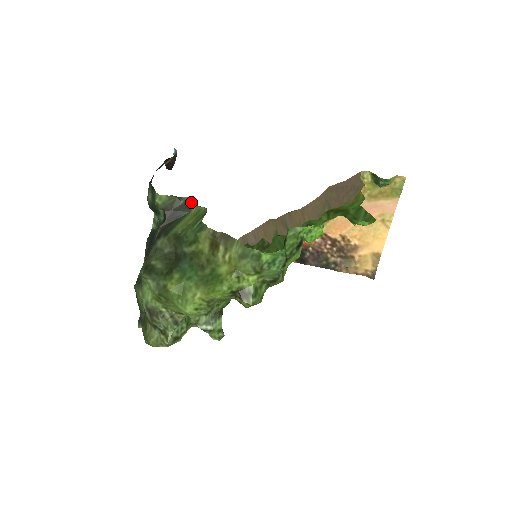
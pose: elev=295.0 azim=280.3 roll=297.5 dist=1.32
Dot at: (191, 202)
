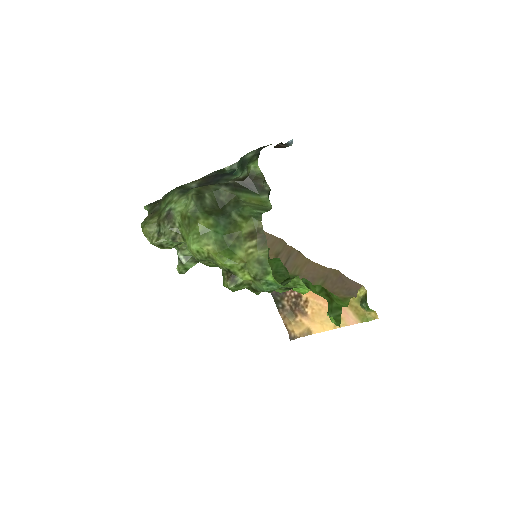
Dot at: (268, 191)
